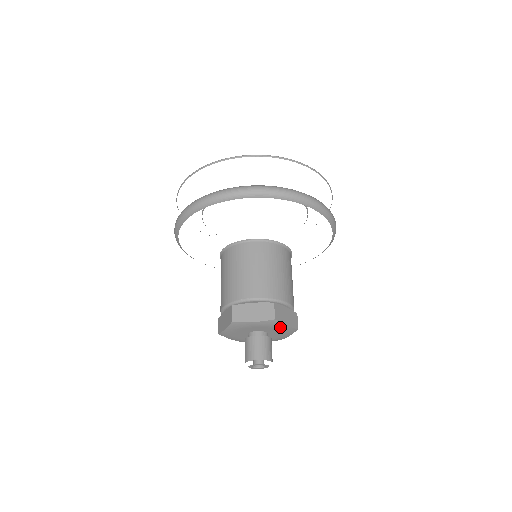
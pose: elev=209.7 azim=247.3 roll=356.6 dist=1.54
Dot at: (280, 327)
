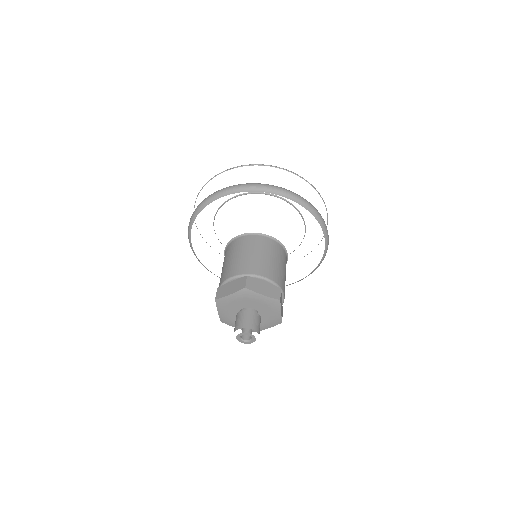
Dot at: (275, 312)
